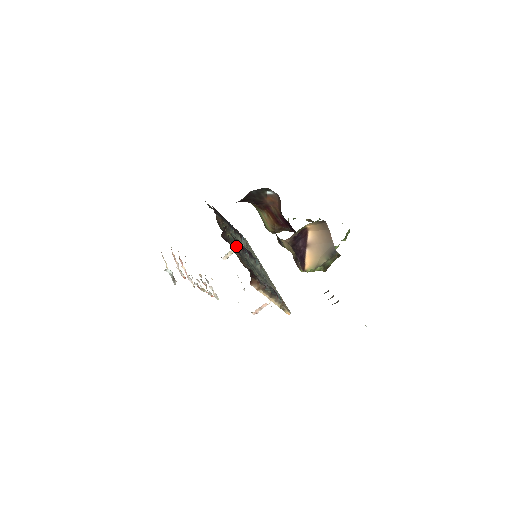
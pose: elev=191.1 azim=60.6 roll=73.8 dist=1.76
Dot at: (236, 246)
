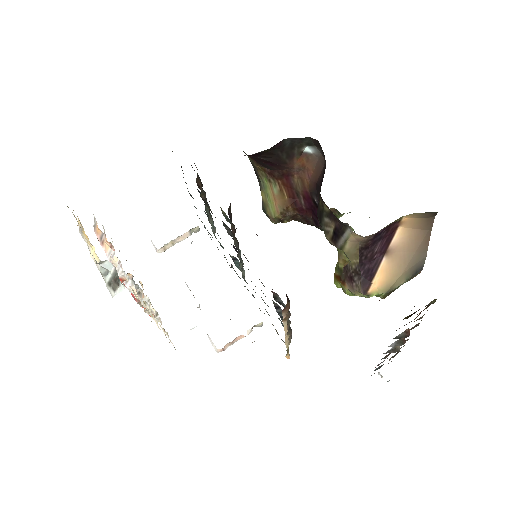
Dot at: (256, 234)
